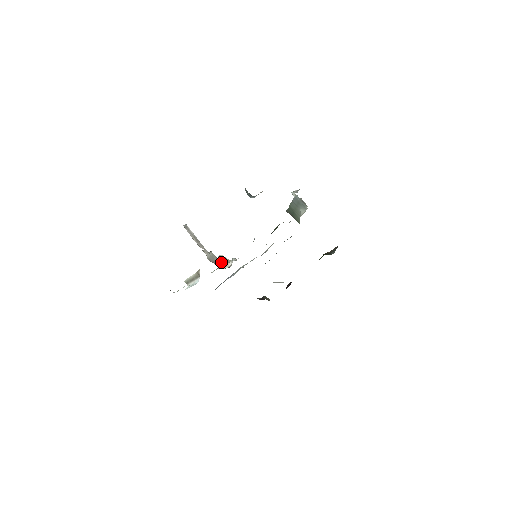
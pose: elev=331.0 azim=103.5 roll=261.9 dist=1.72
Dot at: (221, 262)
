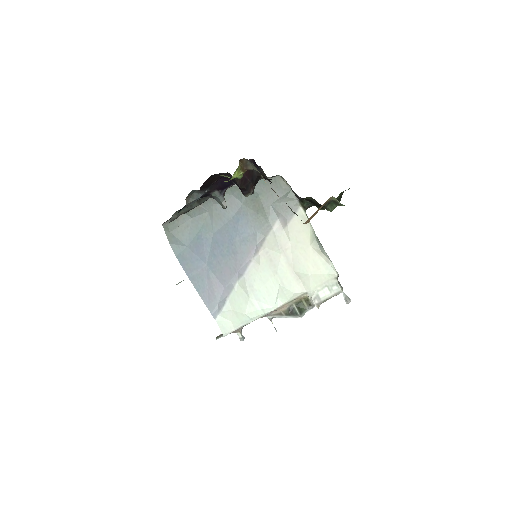
Dot at: occluded
